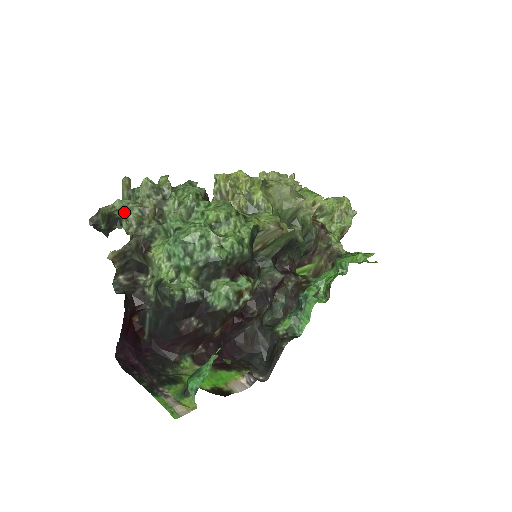
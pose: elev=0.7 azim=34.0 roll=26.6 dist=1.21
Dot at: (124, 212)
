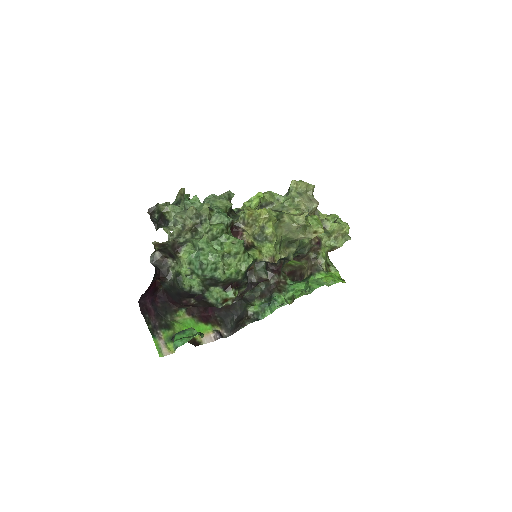
Dot at: (173, 215)
